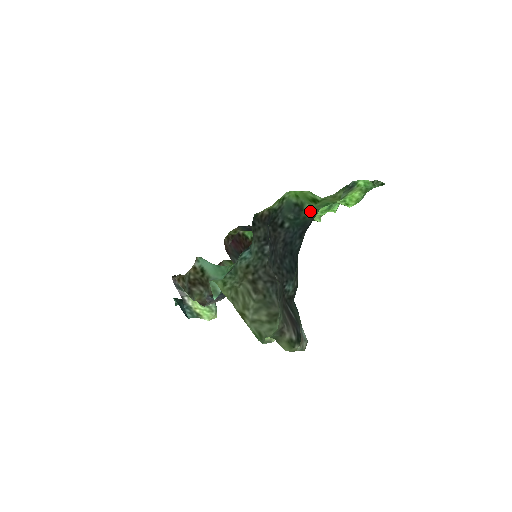
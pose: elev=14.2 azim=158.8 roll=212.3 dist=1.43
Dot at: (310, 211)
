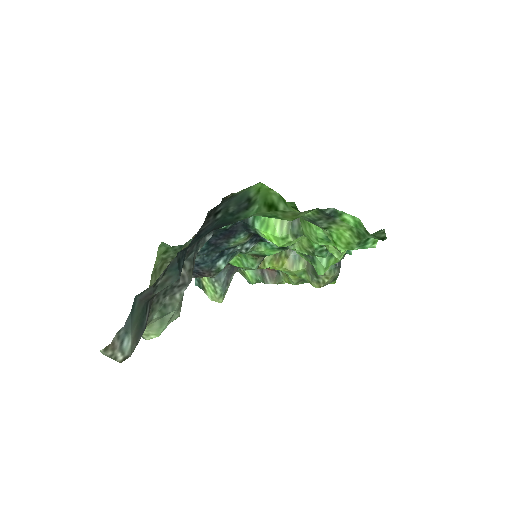
Dot at: (251, 214)
